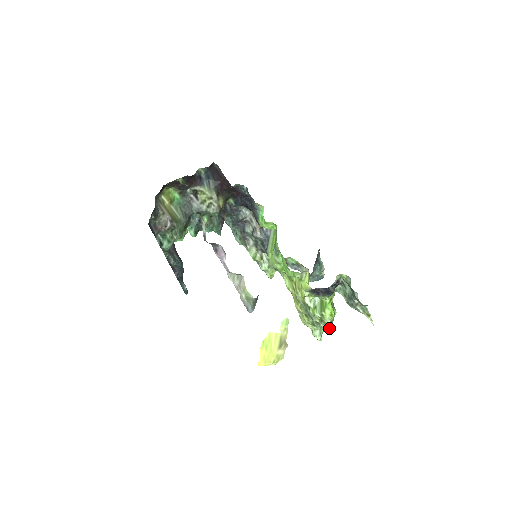
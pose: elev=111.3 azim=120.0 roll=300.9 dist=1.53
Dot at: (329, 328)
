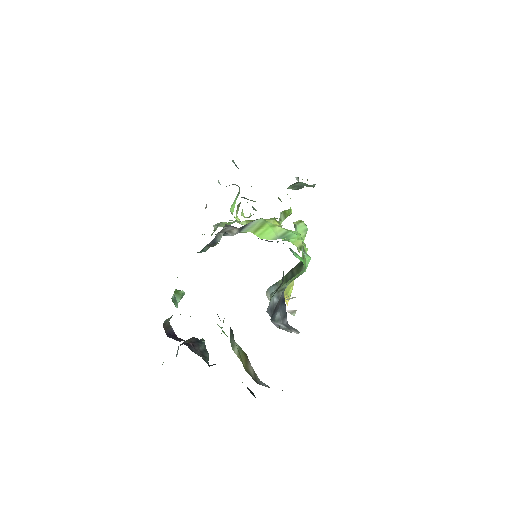
Dot at: occluded
